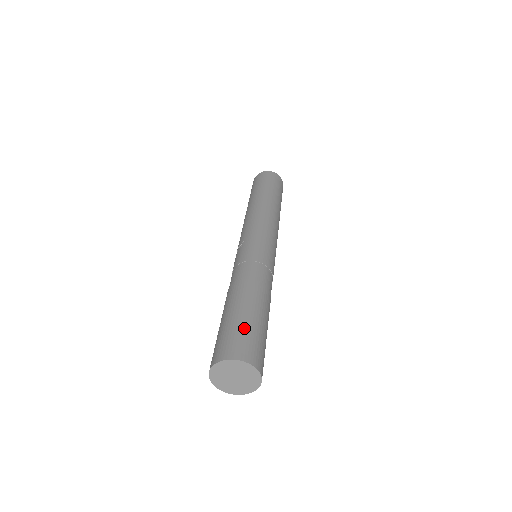
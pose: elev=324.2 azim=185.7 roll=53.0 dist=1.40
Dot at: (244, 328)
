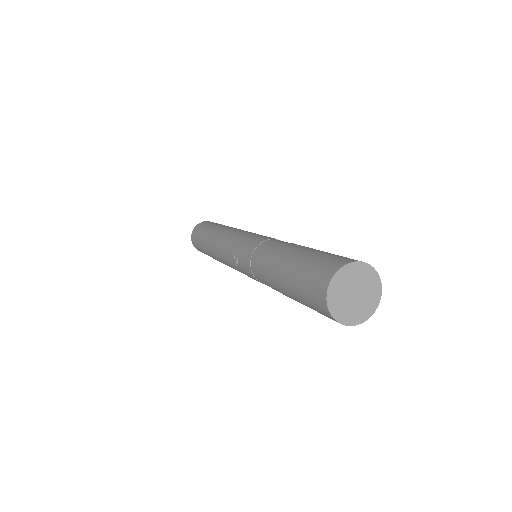
Dot at: (311, 261)
